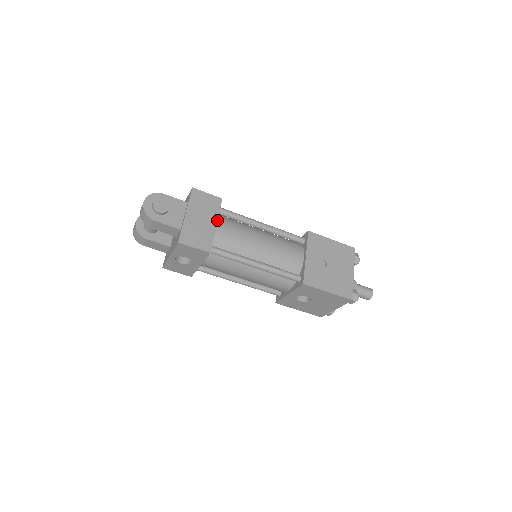
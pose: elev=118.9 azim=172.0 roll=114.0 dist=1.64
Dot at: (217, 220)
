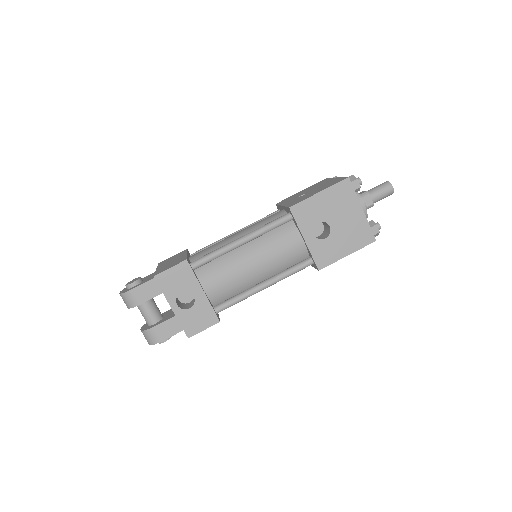
Dot at: (186, 253)
